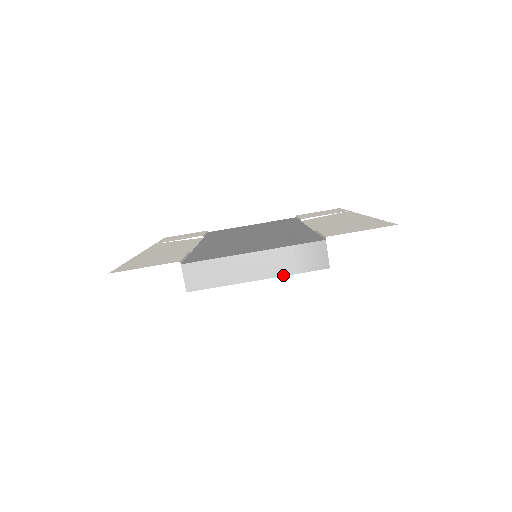
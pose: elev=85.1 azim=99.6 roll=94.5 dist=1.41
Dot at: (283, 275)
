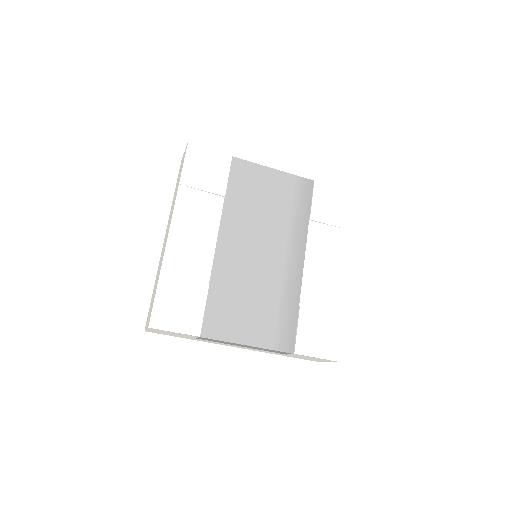
Dot at: (258, 349)
